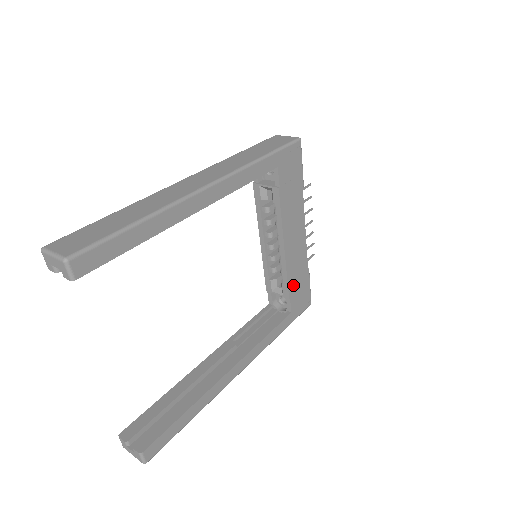
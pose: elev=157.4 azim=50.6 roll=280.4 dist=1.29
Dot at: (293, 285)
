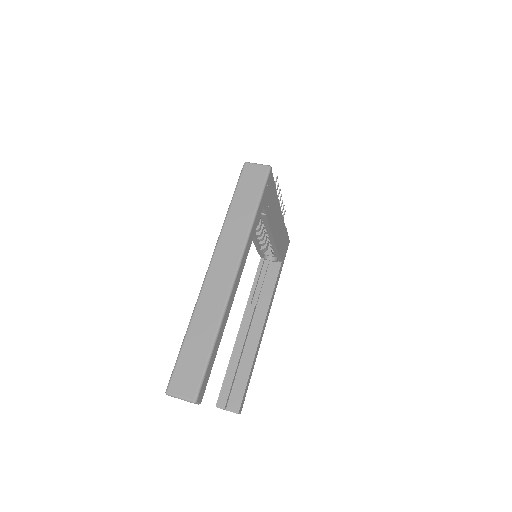
Dot at: (280, 248)
